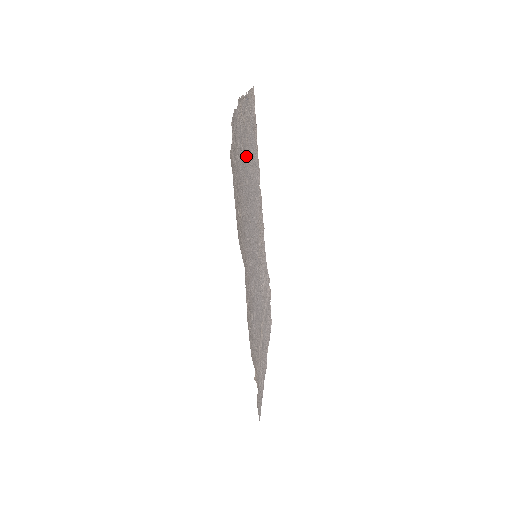
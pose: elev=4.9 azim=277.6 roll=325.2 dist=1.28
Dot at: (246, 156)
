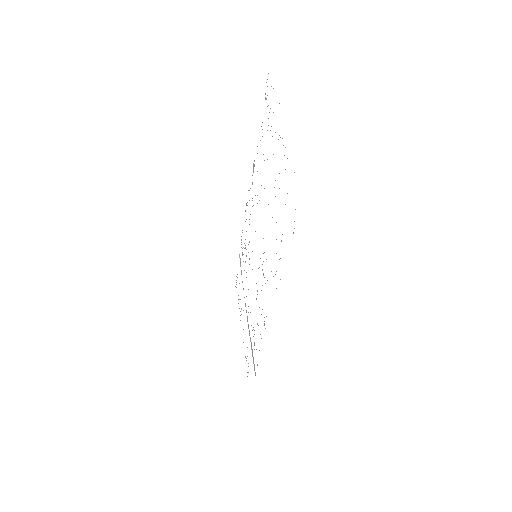
Dot at: occluded
